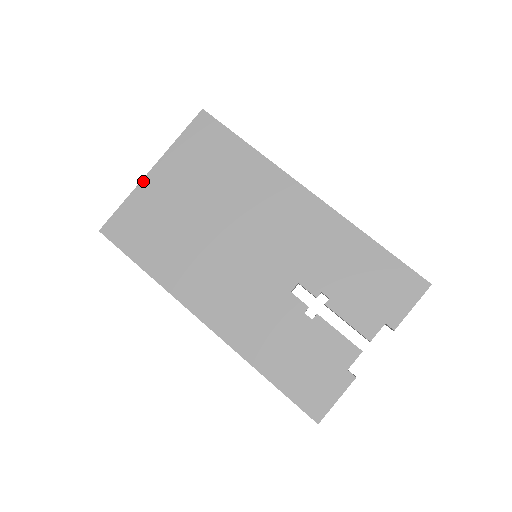
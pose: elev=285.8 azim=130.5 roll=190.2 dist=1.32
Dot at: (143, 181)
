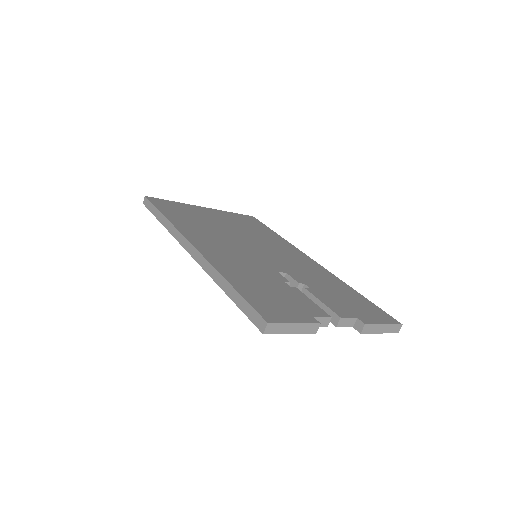
Dot at: (195, 206)
